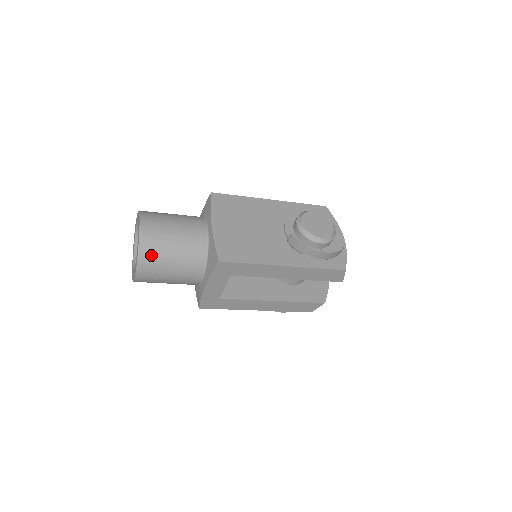
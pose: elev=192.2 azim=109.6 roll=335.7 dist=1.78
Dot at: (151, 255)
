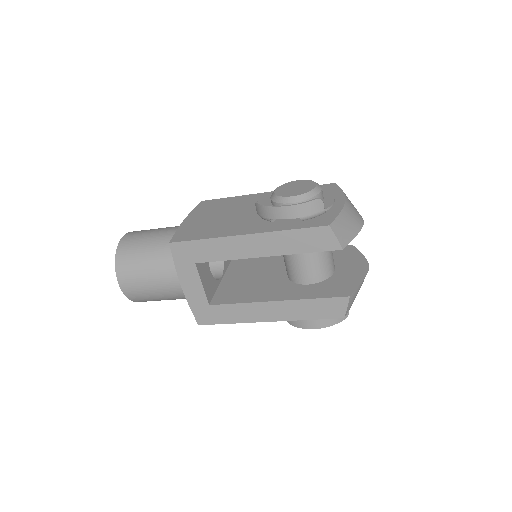
Dot at: (126, 260)
